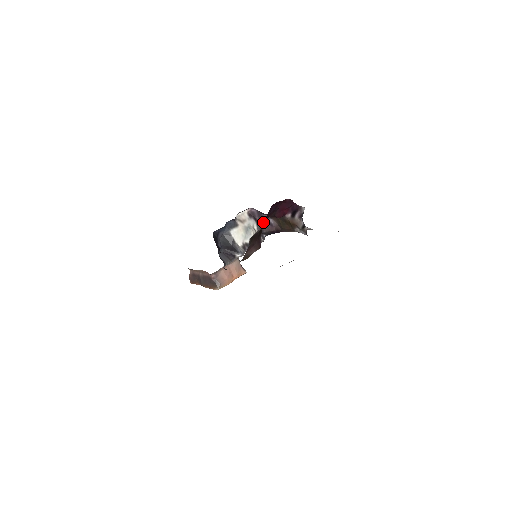
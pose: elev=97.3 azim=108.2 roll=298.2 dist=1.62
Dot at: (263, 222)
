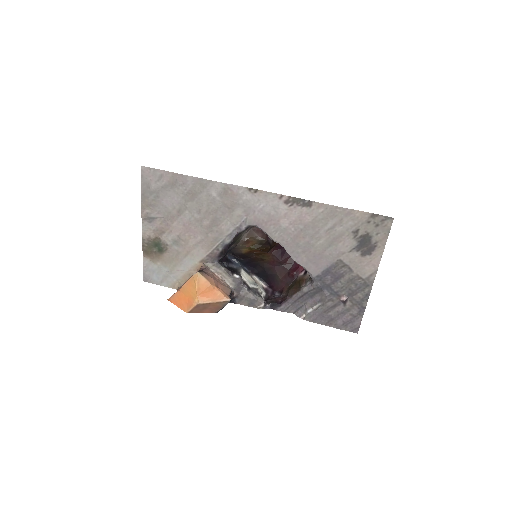
Dot at: (277, 255)
